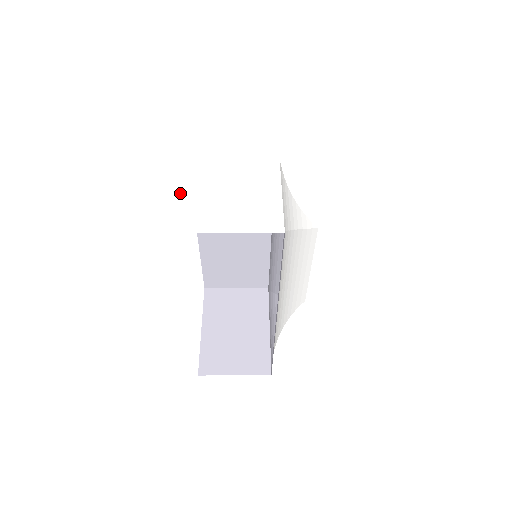
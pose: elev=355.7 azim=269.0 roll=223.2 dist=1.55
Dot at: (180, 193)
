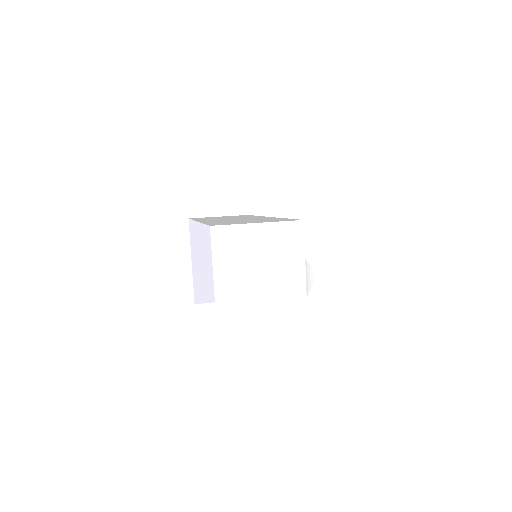
Dot at: (221, 317)
